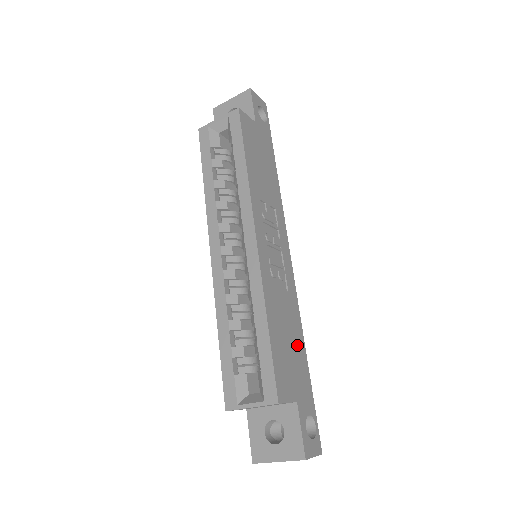
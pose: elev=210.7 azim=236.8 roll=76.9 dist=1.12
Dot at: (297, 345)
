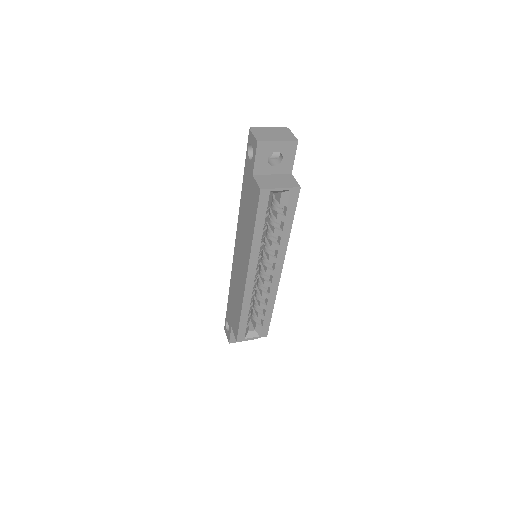
Dot at: occluded
